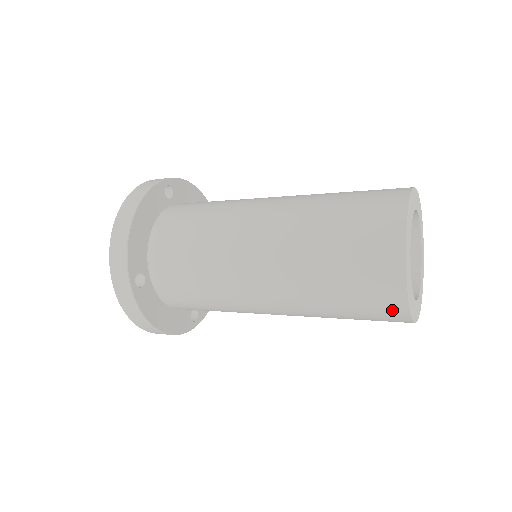
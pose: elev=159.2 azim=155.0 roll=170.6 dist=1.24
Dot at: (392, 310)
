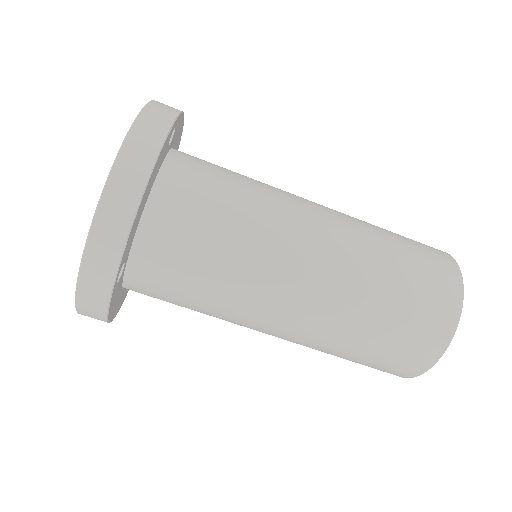
Dot at: (398, 373)
